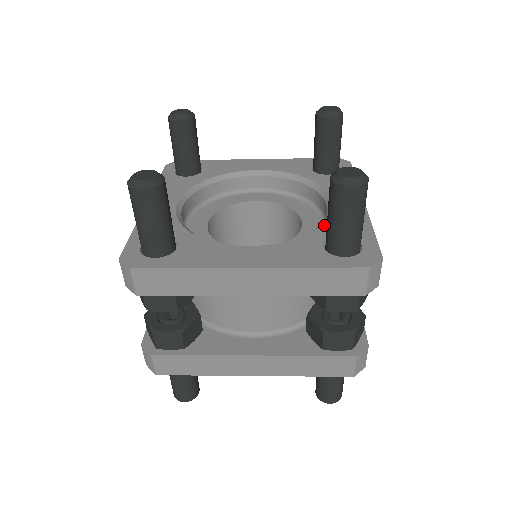
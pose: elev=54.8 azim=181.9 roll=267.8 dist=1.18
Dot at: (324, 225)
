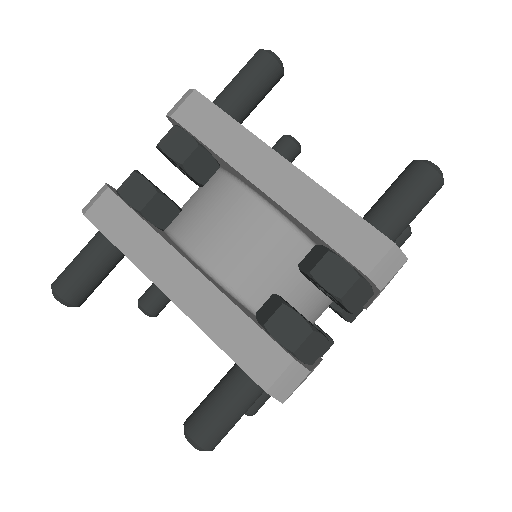
Dot at: occluded
